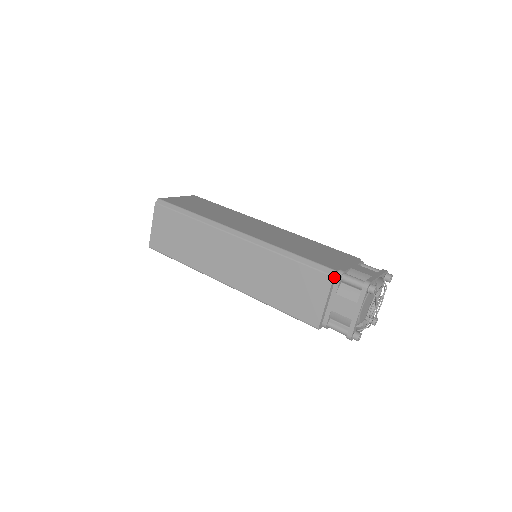
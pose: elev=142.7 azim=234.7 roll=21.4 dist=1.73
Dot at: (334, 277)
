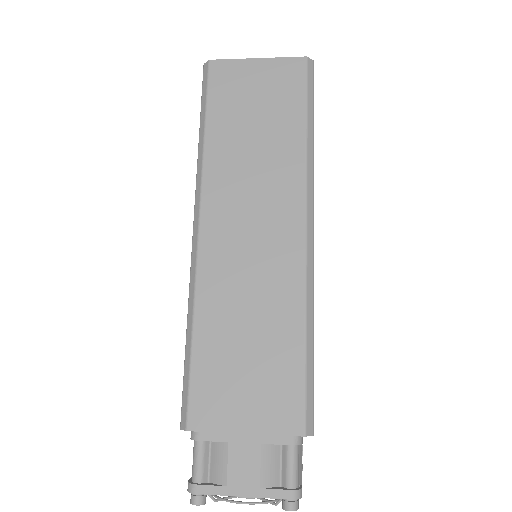
Dot at: (184, 428)
